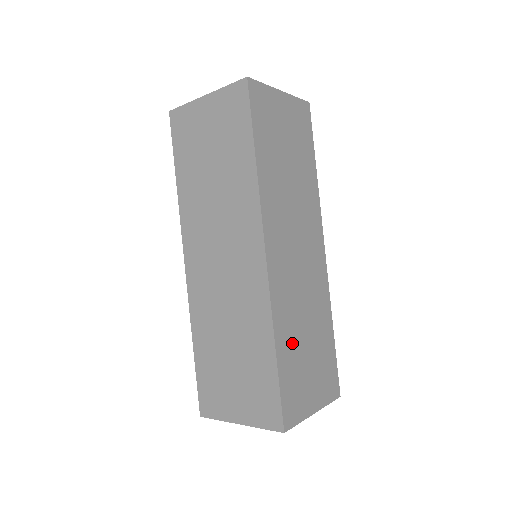
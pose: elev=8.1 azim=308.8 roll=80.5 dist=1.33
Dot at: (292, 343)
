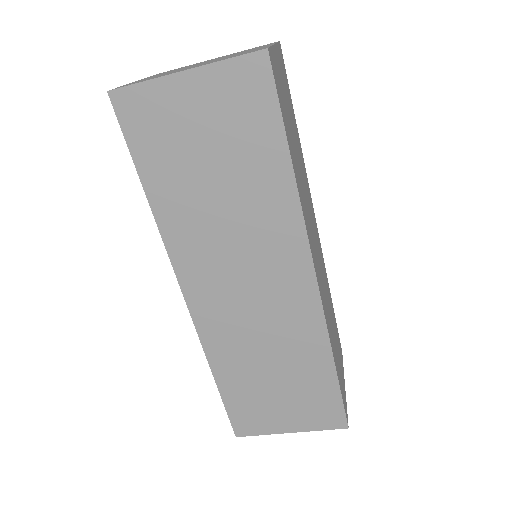
Dot at: (334, 344)
